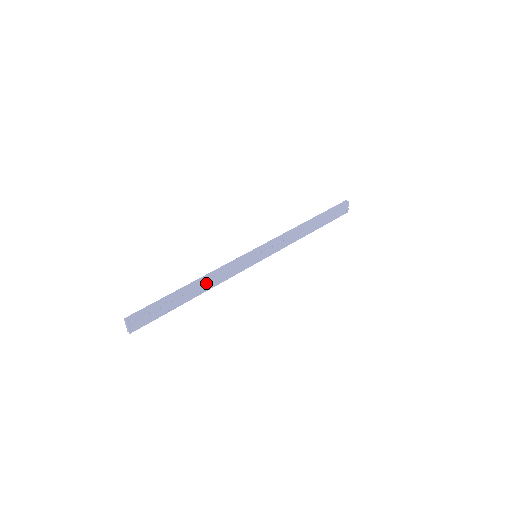
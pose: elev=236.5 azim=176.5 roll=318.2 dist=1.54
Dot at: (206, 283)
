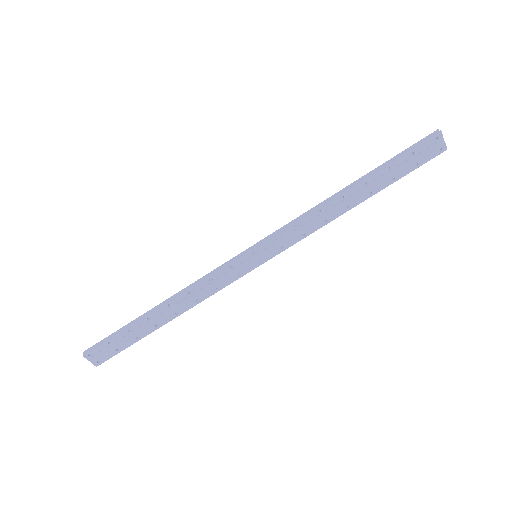
Dot at: (180, 303)
